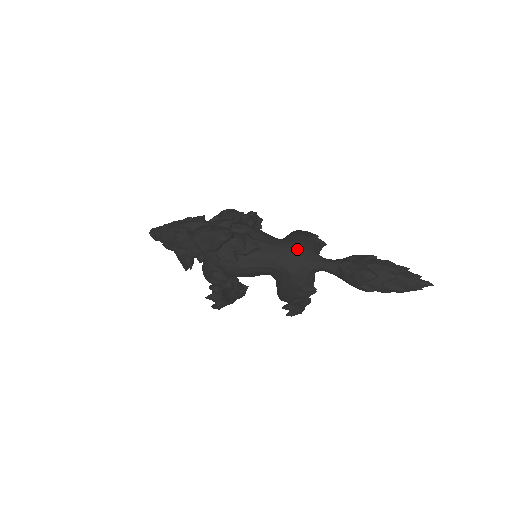
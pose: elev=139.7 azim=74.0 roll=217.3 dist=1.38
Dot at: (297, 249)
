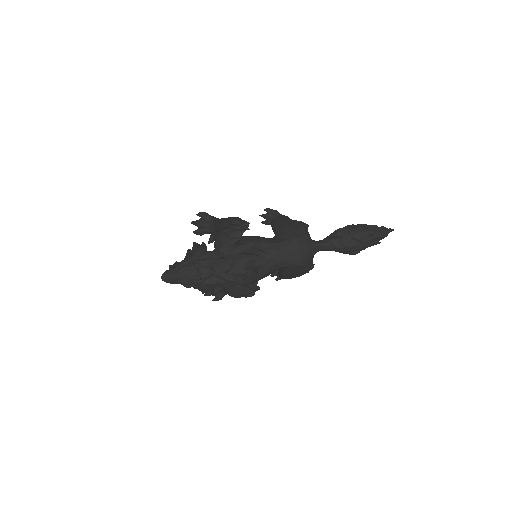
Dot at: (300, 245)
